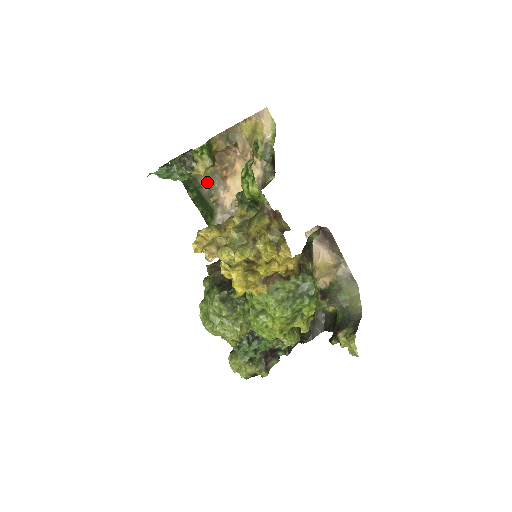
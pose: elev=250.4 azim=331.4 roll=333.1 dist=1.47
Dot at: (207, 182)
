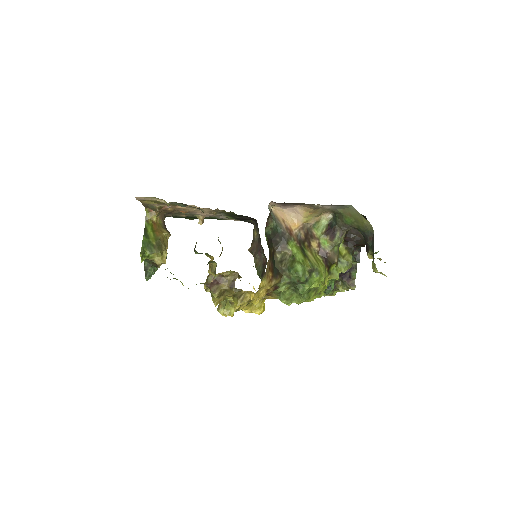
Dot at: (185, 215)
